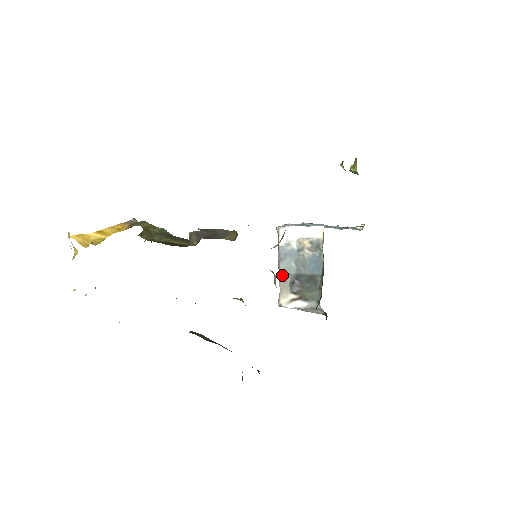
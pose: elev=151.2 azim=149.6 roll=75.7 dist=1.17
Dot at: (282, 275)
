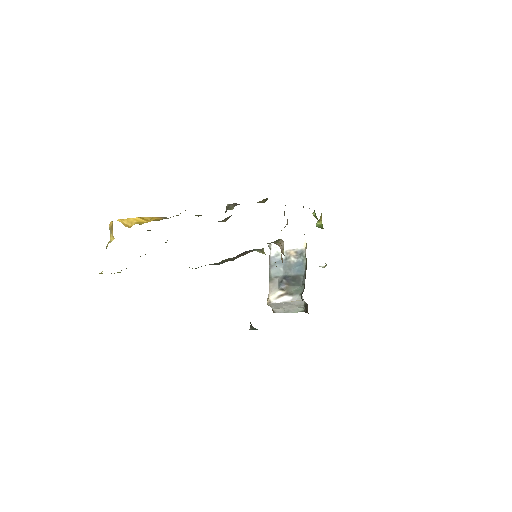
Dot at: (272, 278)
